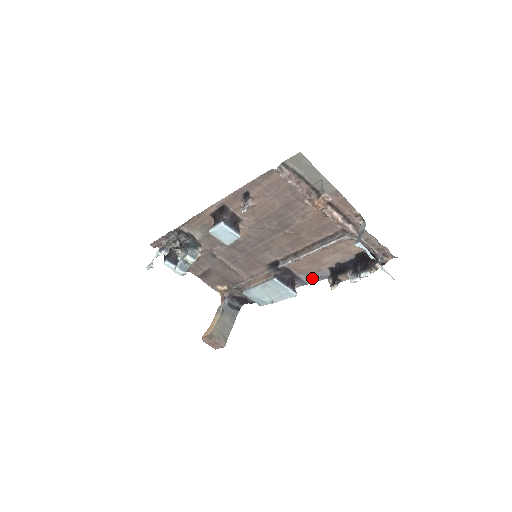
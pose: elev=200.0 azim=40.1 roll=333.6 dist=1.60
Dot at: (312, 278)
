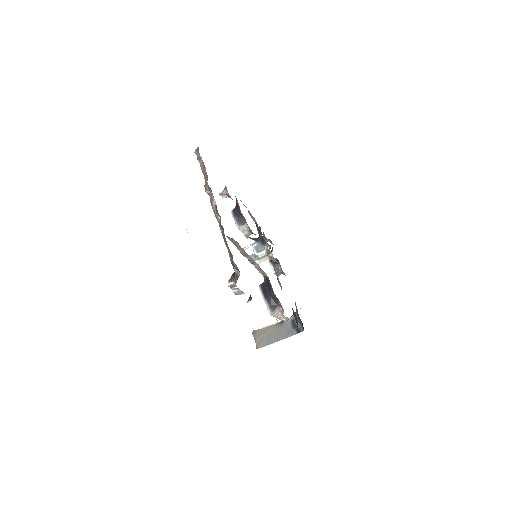
Dot at: occluded
